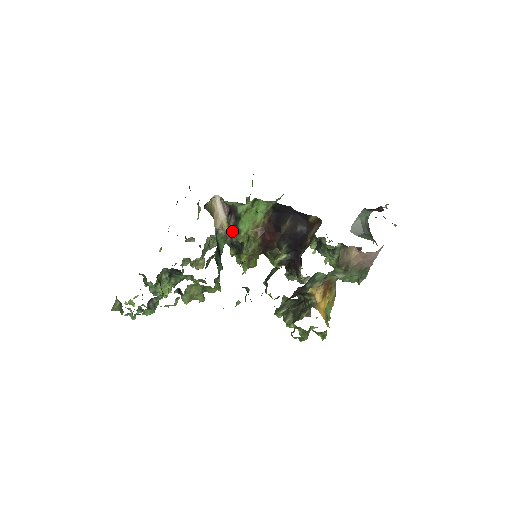
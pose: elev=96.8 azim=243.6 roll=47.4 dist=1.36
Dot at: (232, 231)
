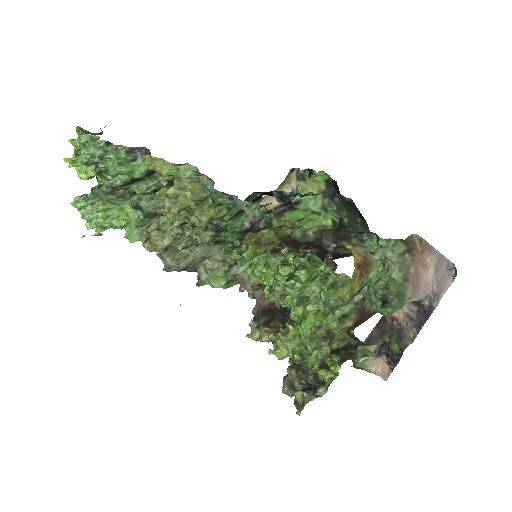
Dot at: occluded
